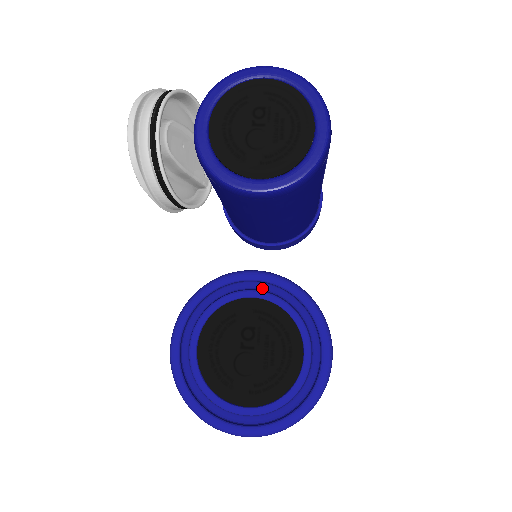
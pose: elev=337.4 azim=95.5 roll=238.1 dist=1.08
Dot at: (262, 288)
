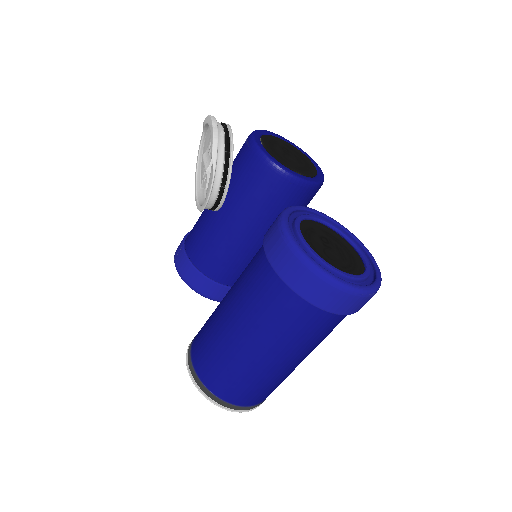
Dot at: occluded
